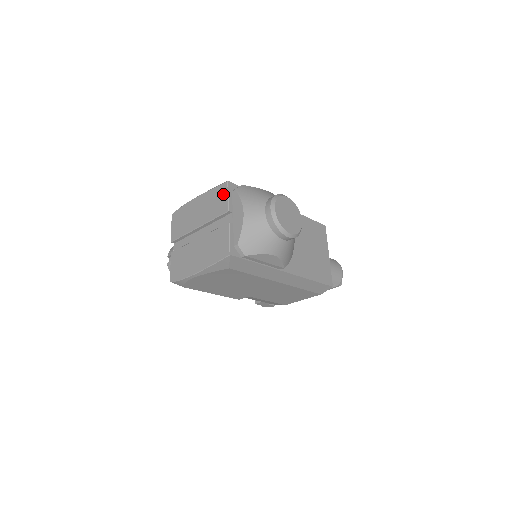
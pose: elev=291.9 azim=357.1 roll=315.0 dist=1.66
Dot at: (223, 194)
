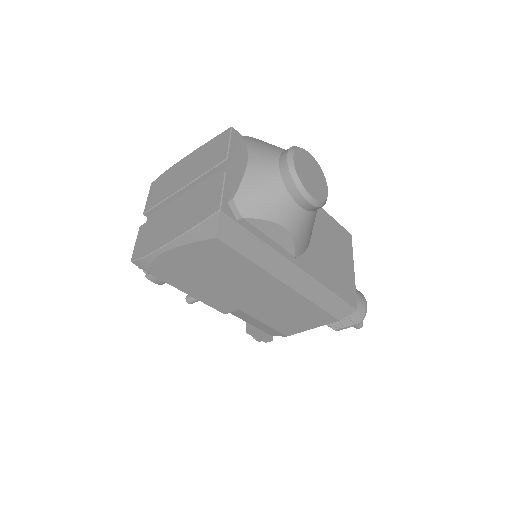
Dot at: (223, 142)
